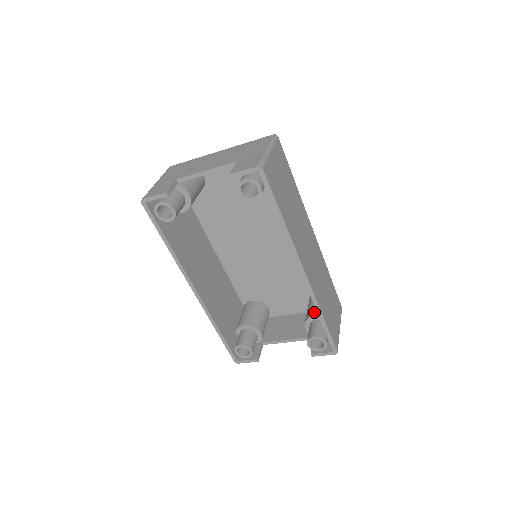
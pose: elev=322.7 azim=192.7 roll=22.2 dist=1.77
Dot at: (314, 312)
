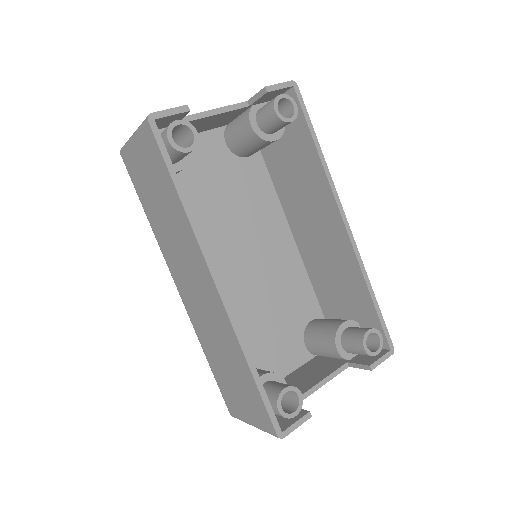
Dot at: (337, 322)
